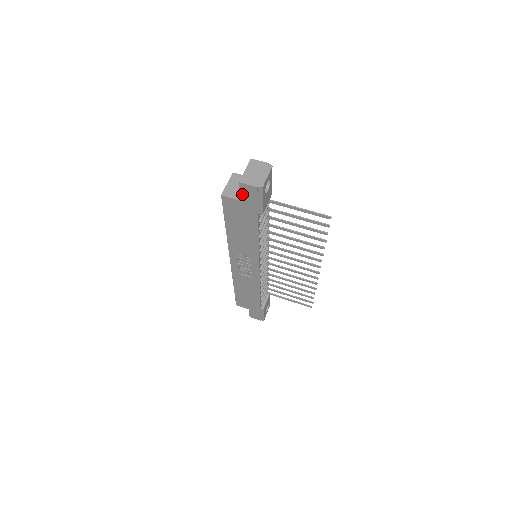
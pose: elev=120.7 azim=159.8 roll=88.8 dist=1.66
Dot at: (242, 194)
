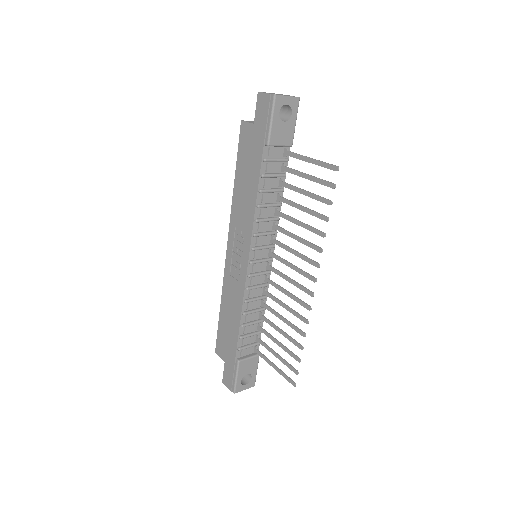
Dot at: (257, 111)
